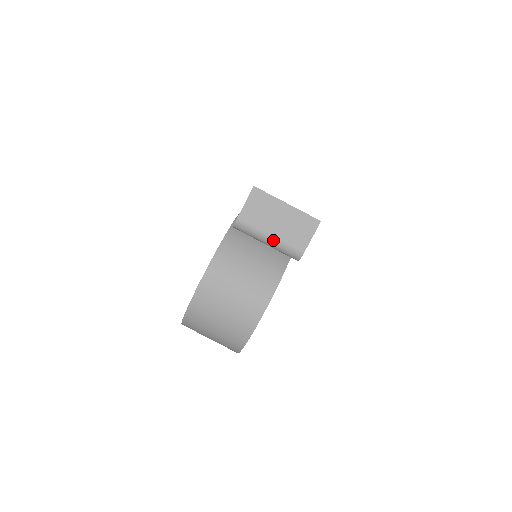
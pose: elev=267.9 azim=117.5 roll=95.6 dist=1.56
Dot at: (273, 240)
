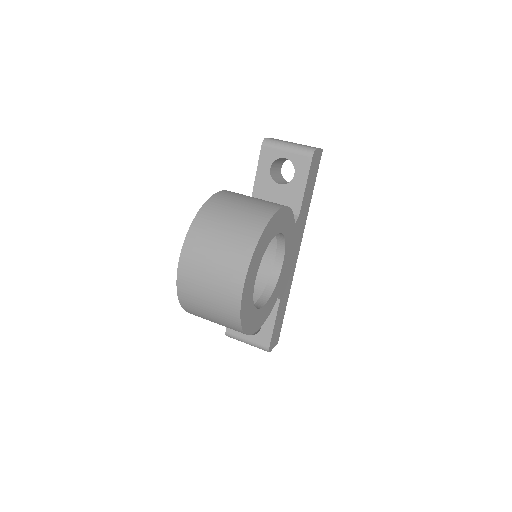
Dot at: (293, 144)
